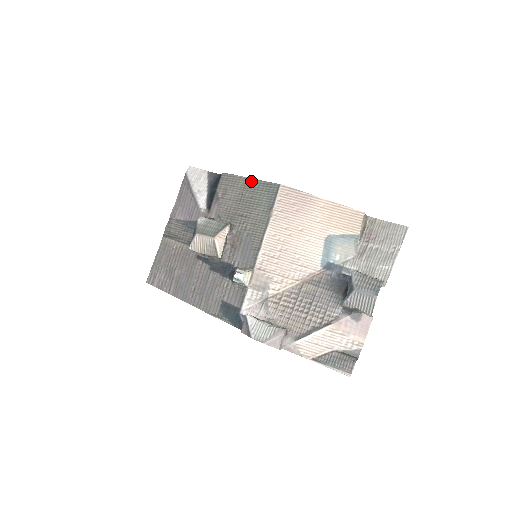
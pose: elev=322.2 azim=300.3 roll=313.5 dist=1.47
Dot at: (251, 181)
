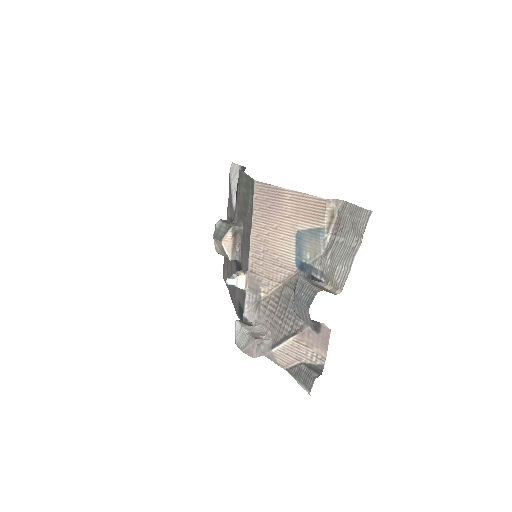
Dot at: (246, 177)
